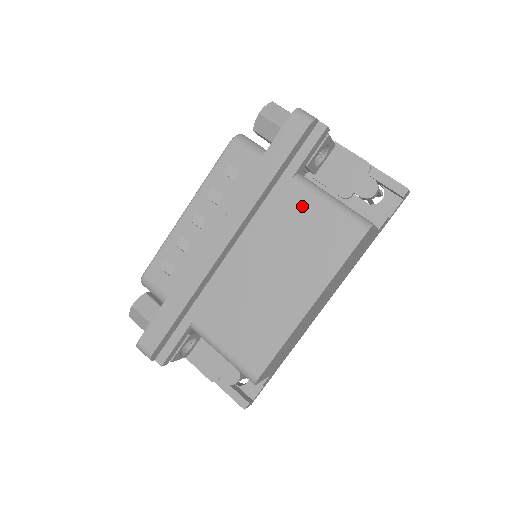
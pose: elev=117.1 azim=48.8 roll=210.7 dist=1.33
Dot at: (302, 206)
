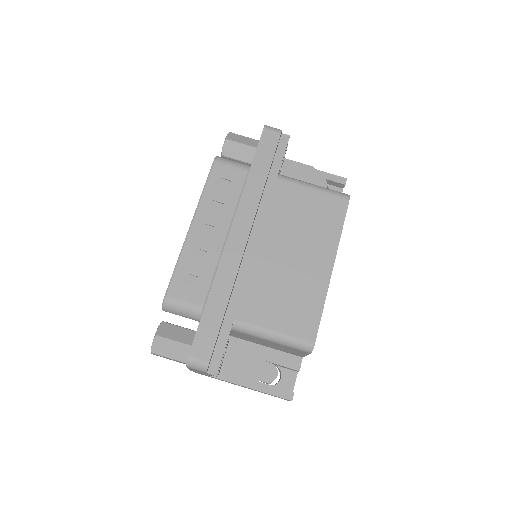
Dot at: (294, 194)
